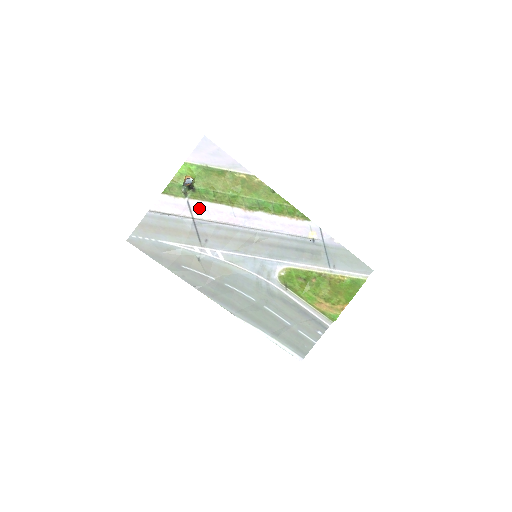
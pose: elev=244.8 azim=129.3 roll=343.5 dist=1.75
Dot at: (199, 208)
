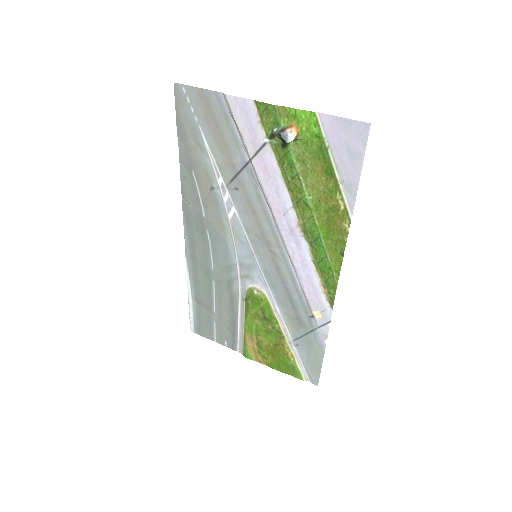
Dot at: (267, 163)
